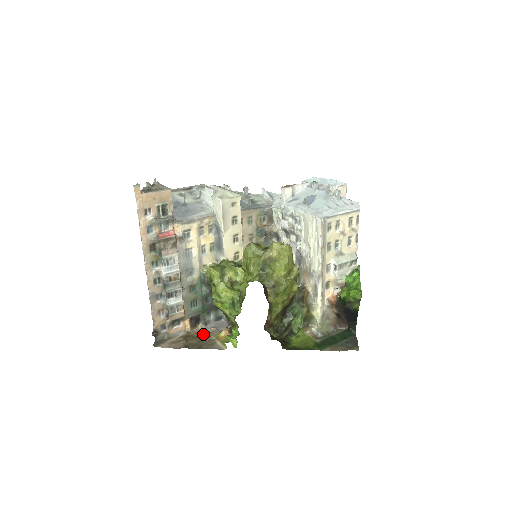
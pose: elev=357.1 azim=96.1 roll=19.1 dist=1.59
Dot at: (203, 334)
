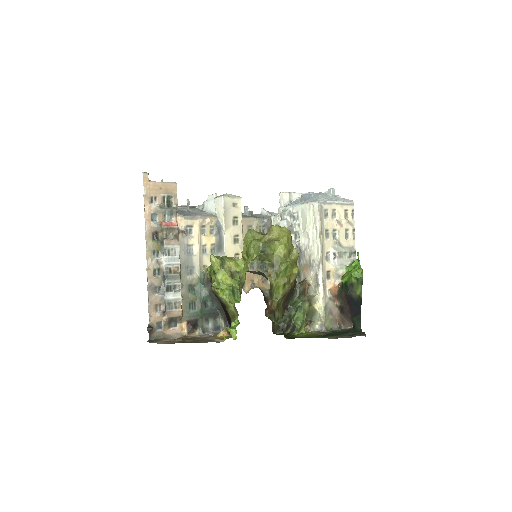
Dot at: (200, 337)
